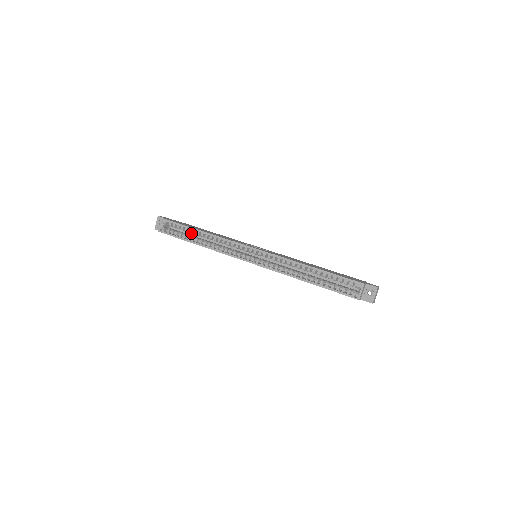
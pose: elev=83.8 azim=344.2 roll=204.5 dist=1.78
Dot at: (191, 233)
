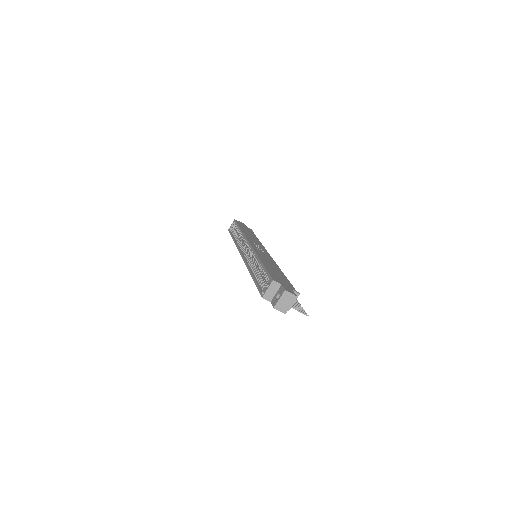
Dot at: occluded
